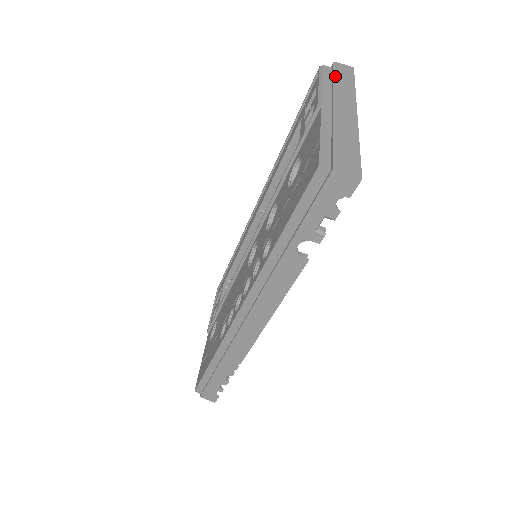
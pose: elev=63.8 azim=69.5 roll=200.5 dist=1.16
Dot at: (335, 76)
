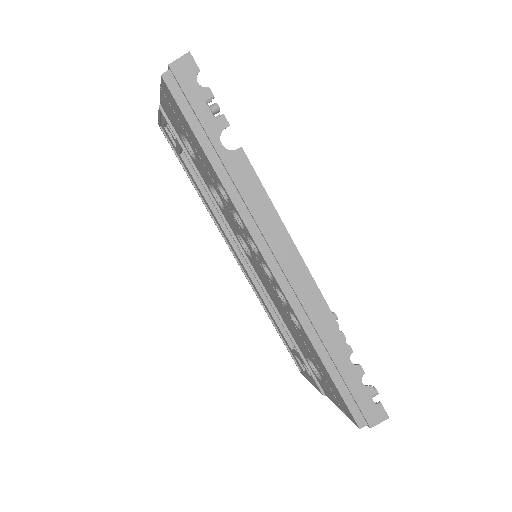
Dot at: occluded
